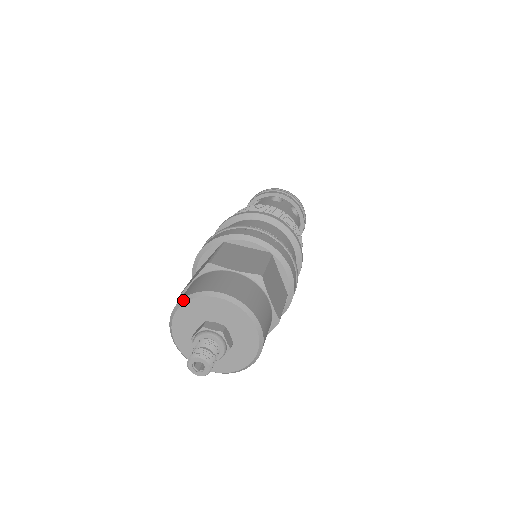
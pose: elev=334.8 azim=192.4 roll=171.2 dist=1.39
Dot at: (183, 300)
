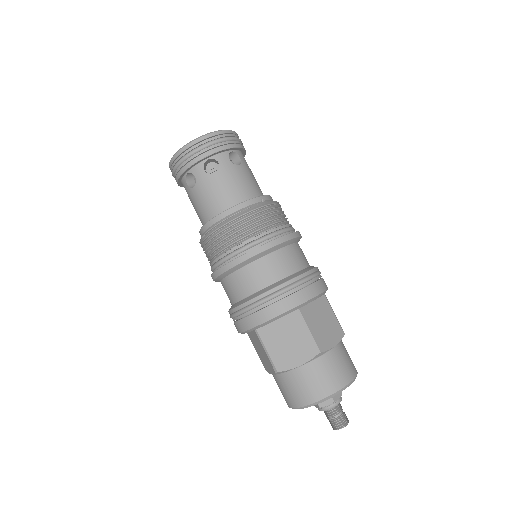
Dot at: (325, 400)
